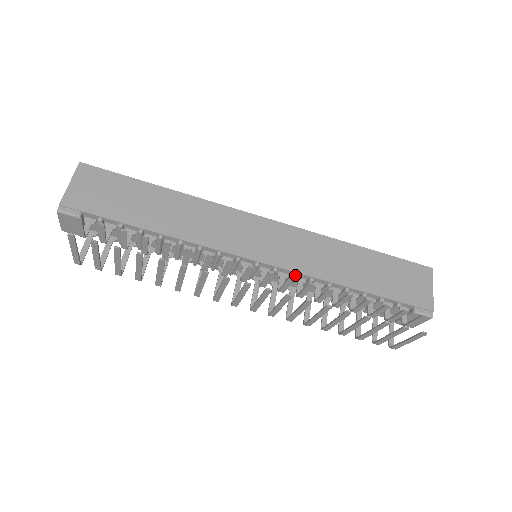
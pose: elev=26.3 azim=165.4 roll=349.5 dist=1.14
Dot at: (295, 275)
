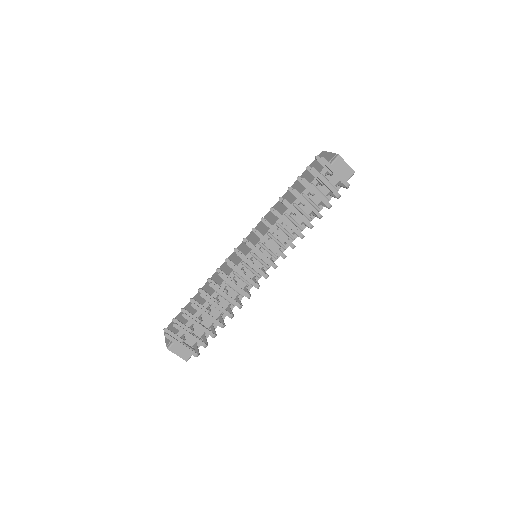
Dot at: (269, 233)
